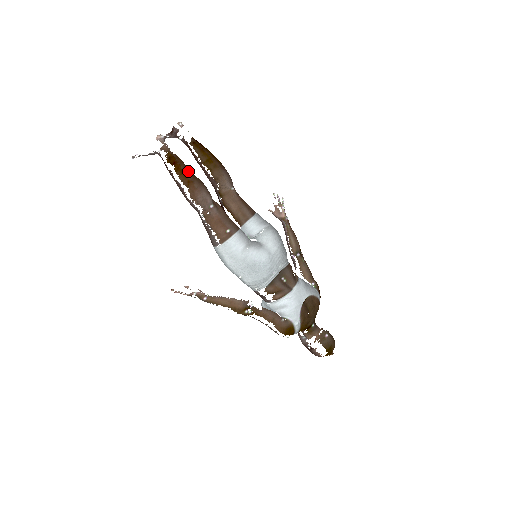
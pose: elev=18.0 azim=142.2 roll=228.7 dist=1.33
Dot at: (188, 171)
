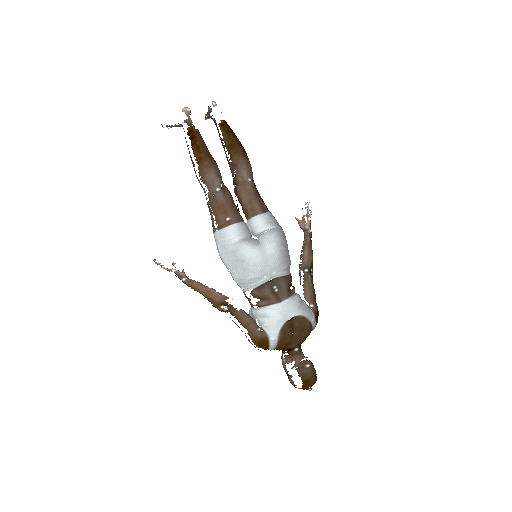
Dot at: (204, 148)
